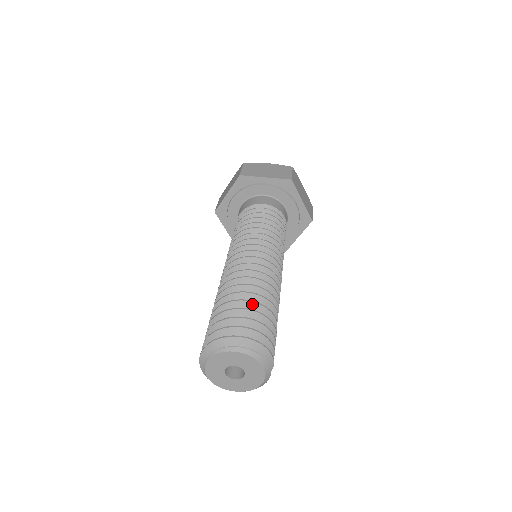
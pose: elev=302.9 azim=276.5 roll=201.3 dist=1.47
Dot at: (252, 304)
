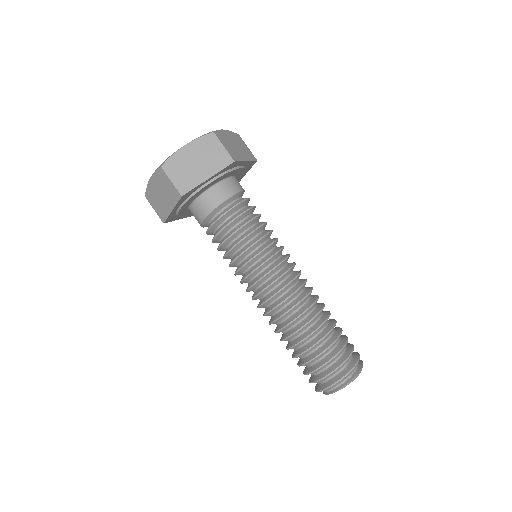
Dot at: (325, 338)
